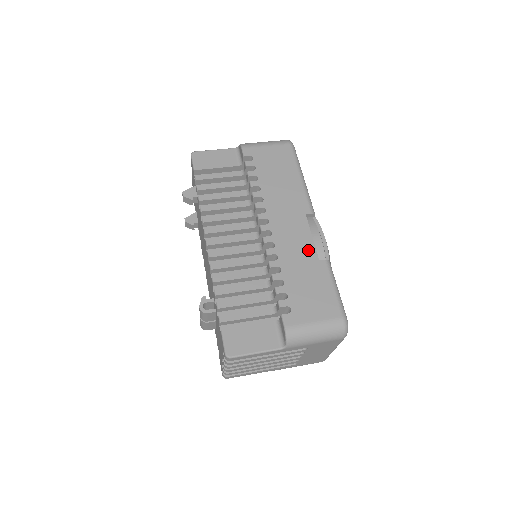
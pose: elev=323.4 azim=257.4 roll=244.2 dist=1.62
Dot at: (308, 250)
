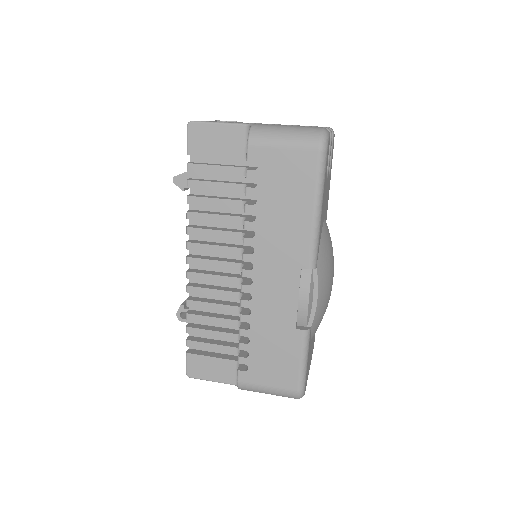
Dot at: (287, 314)
